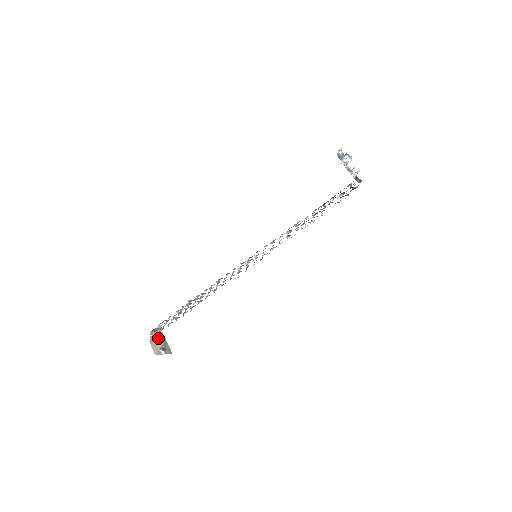
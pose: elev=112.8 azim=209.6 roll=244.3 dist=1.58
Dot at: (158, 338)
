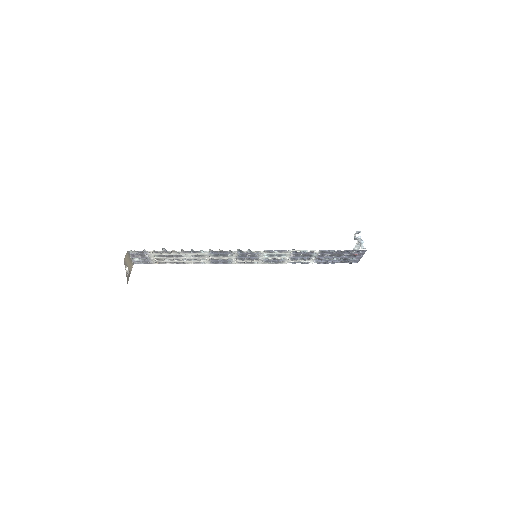
Dot at: (130, 263)
